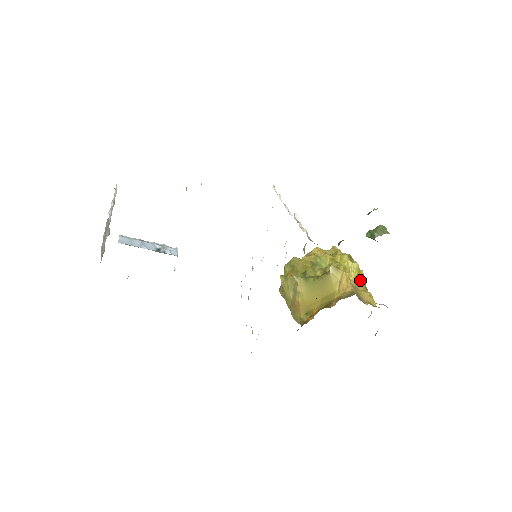
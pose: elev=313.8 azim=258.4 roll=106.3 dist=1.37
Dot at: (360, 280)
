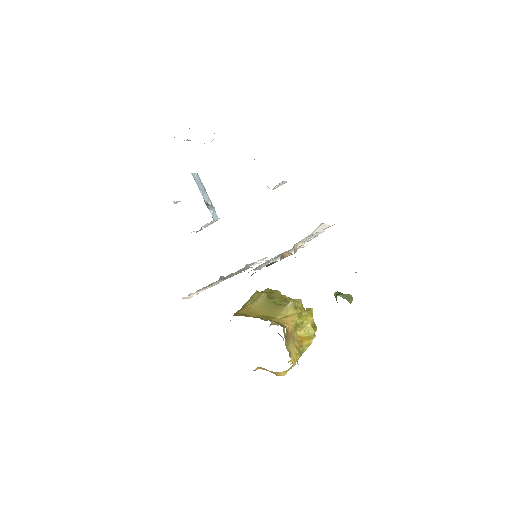
Dot at: (303, 343)
